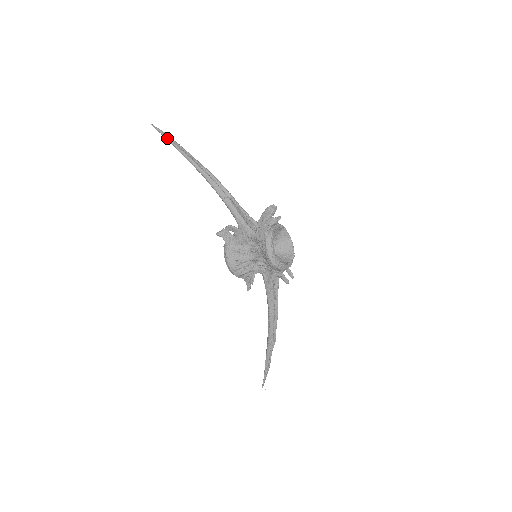
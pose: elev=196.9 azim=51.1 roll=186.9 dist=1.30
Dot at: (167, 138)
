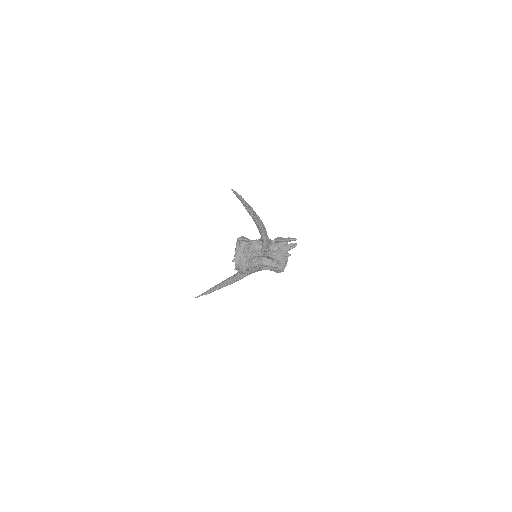
Dot at: (242, 201)
